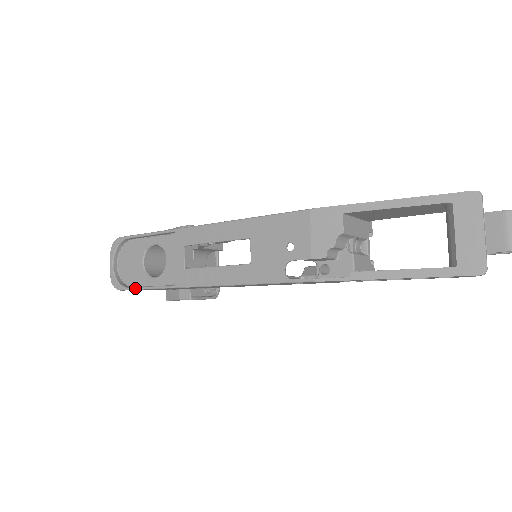
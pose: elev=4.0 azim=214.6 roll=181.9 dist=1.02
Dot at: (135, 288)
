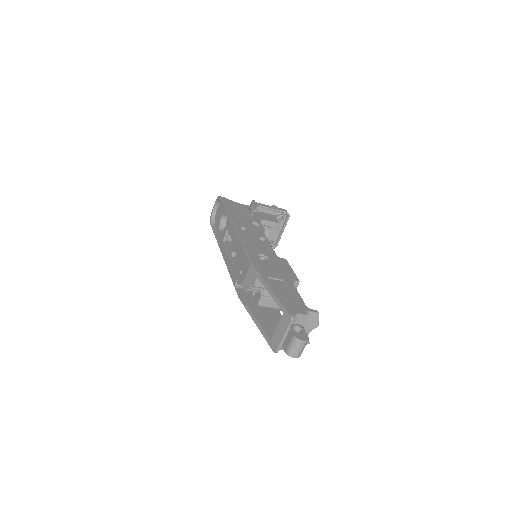
Dot at: (213, 230)
